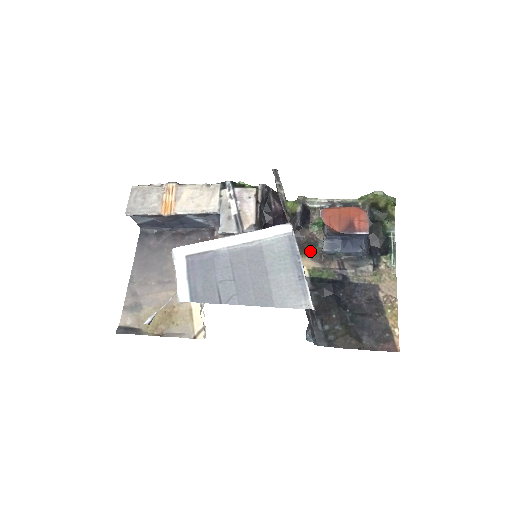
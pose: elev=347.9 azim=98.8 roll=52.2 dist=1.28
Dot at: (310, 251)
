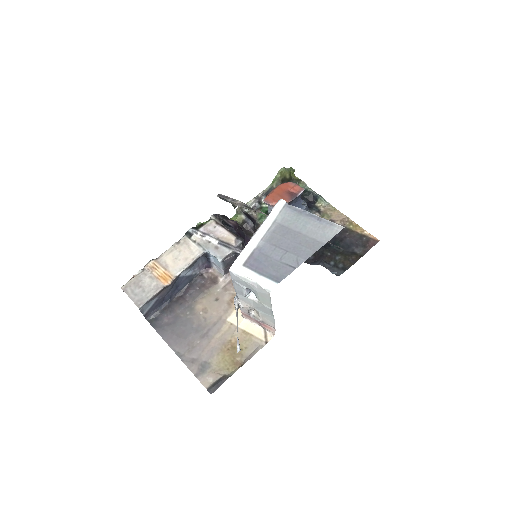
Dot at: occluded
